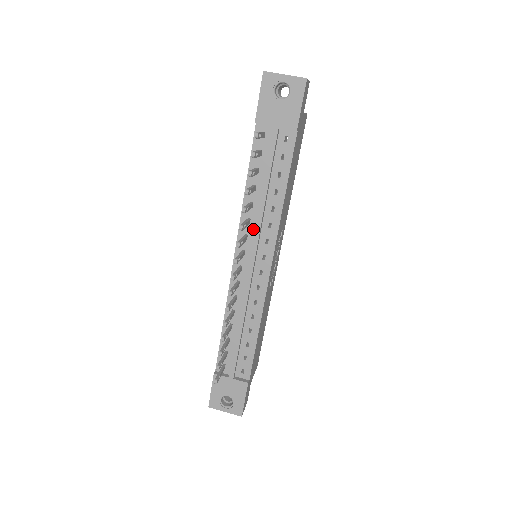
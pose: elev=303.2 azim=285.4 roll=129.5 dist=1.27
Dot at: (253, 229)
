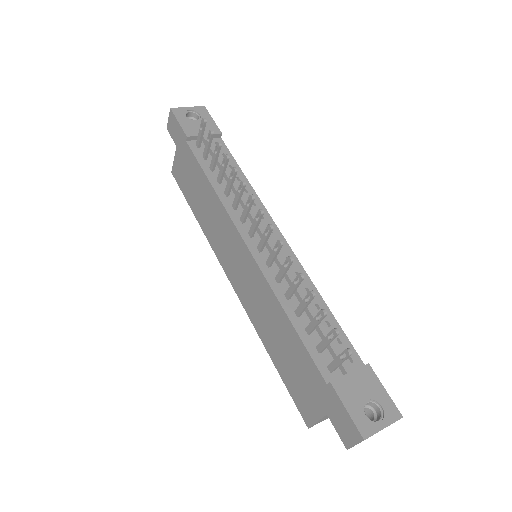
Dot at: occluded
